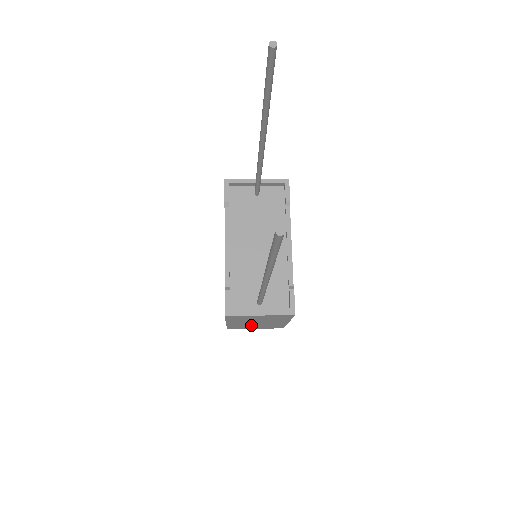
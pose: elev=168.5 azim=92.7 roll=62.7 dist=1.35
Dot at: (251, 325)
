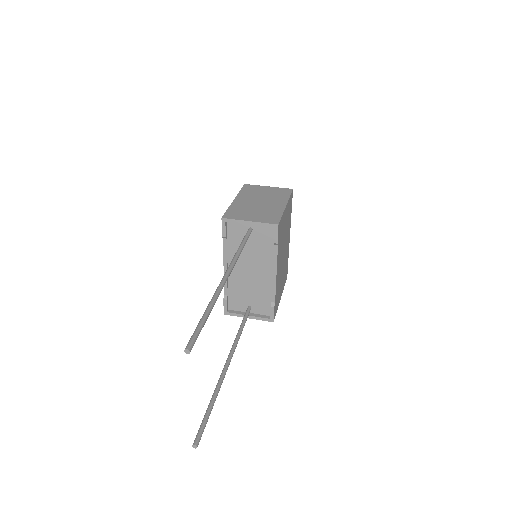
Dot at: occluded
